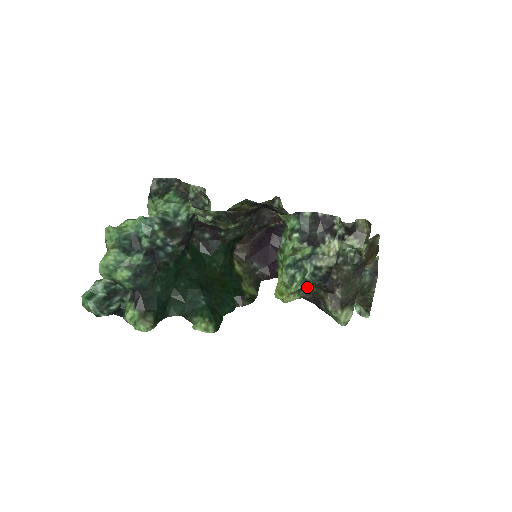
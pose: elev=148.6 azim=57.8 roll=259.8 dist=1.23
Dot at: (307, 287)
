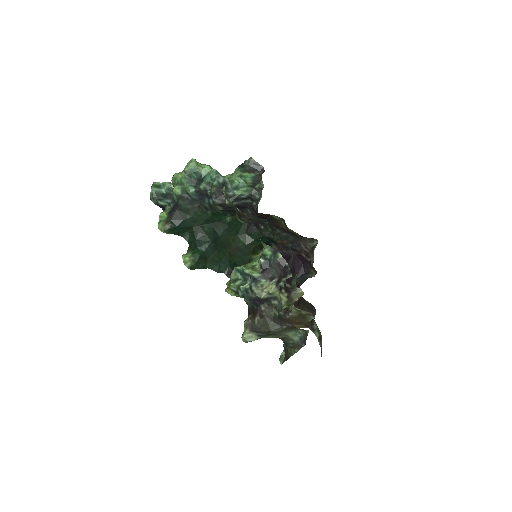
Dot at: (240, 295)
